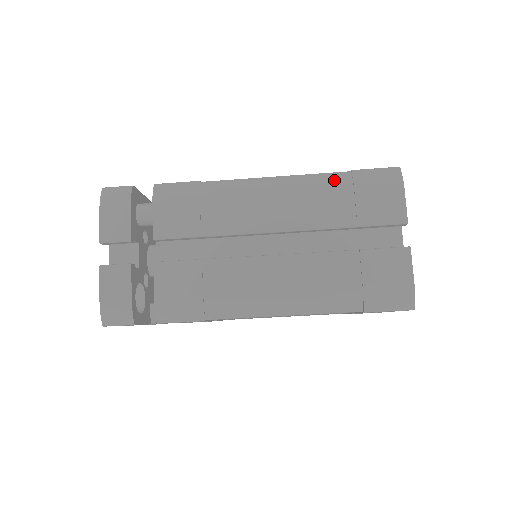
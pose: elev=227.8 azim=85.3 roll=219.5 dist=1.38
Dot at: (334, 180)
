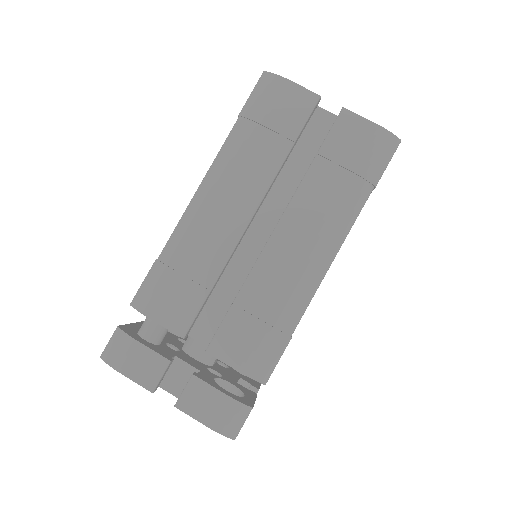
Dot at: (238, 136)
